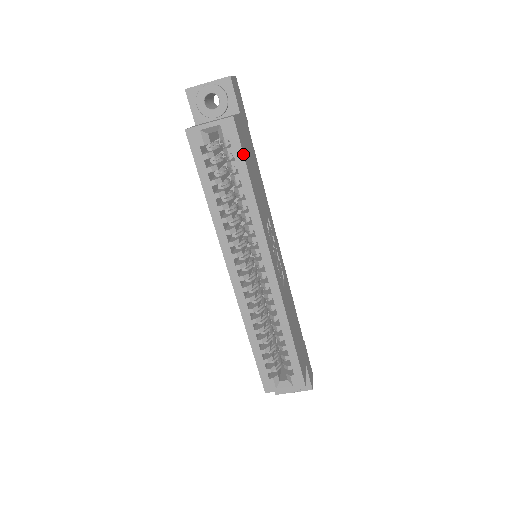
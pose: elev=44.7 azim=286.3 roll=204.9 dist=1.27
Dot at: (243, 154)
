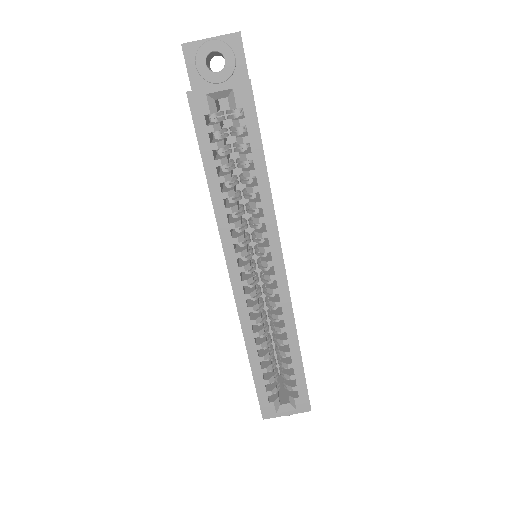
Dot at: (259, 128)
